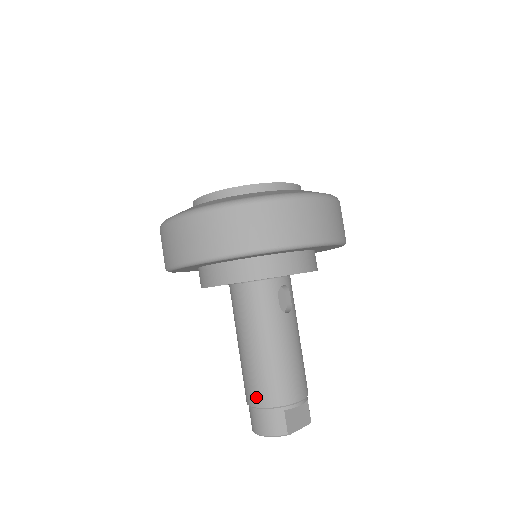
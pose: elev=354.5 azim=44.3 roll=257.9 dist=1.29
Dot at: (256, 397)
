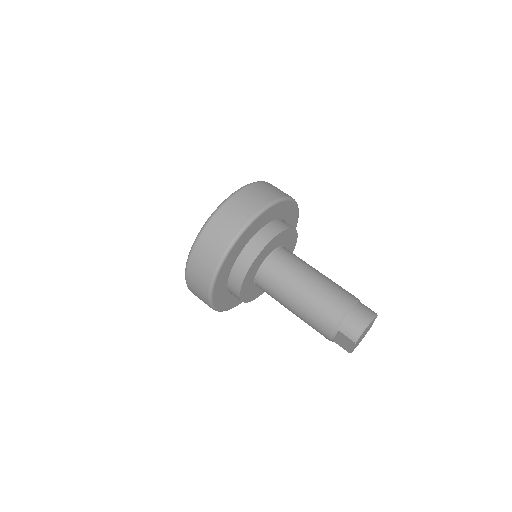
Dot at: (343, 303)
